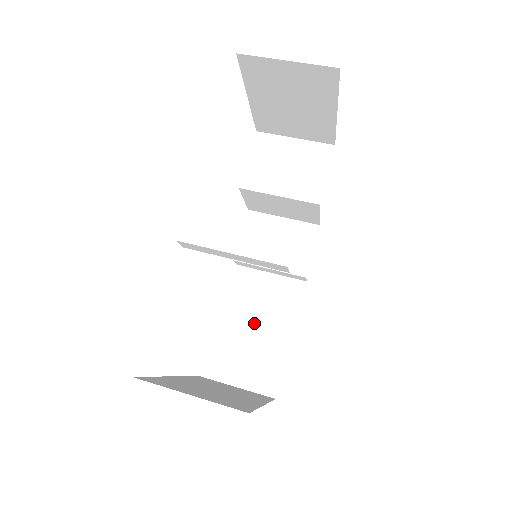
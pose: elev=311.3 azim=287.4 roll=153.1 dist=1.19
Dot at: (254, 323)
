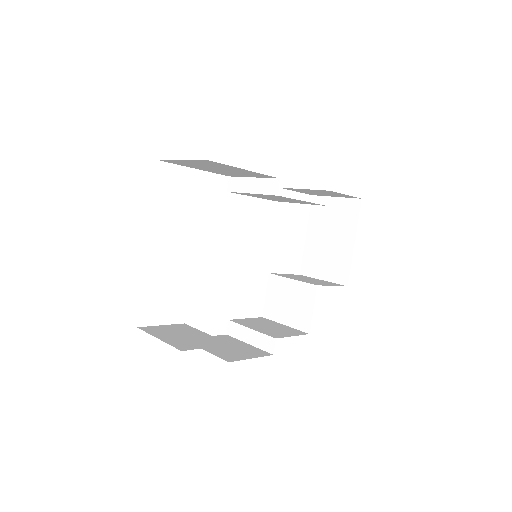
Dot at: (208, 348)
